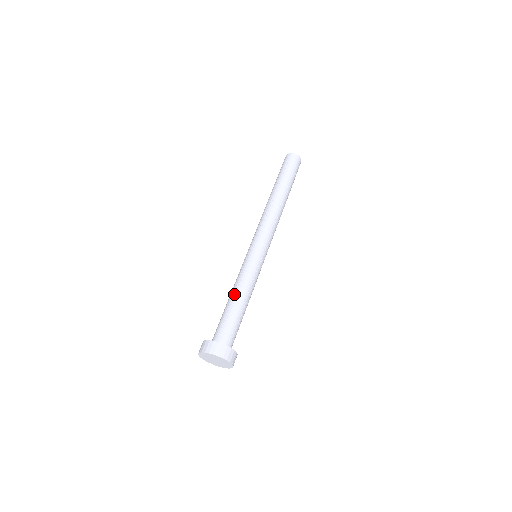
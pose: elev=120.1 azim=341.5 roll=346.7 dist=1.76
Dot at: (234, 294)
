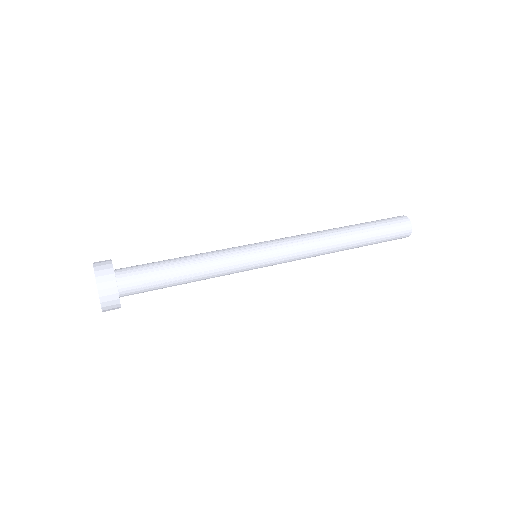
Dot at: occluded
